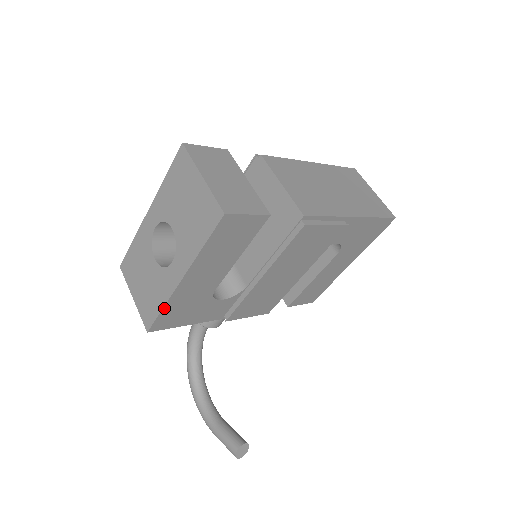
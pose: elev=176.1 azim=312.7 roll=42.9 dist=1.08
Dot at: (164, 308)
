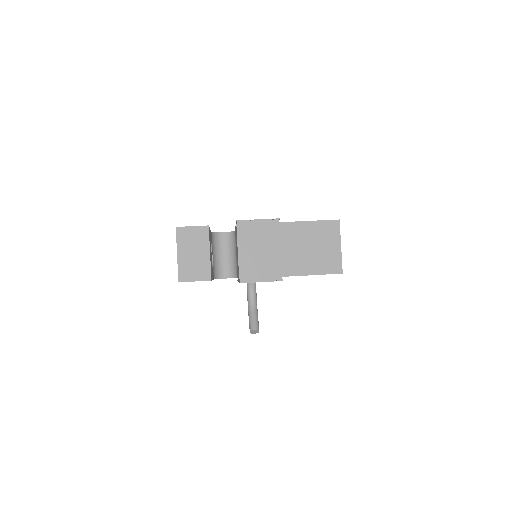
Dot at: occluded
